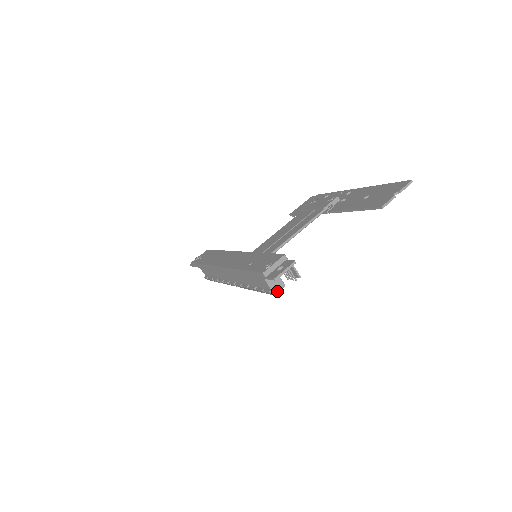
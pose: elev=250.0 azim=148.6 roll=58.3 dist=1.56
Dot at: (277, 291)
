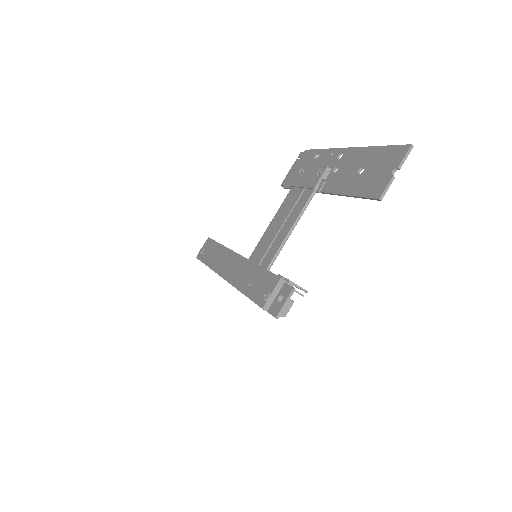
Dot at: (286, 312)
